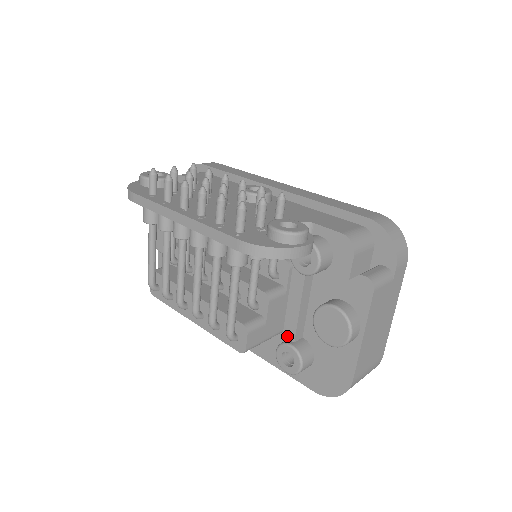
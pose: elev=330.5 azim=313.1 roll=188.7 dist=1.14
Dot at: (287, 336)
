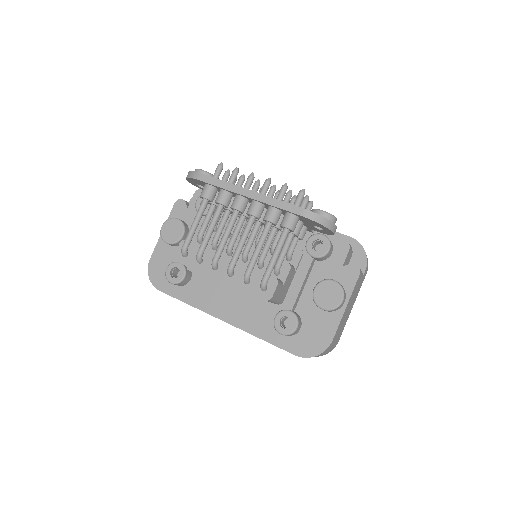
Dot at: (286, 306)
